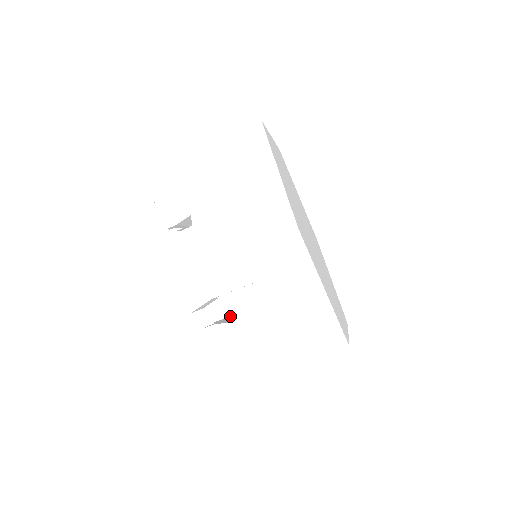
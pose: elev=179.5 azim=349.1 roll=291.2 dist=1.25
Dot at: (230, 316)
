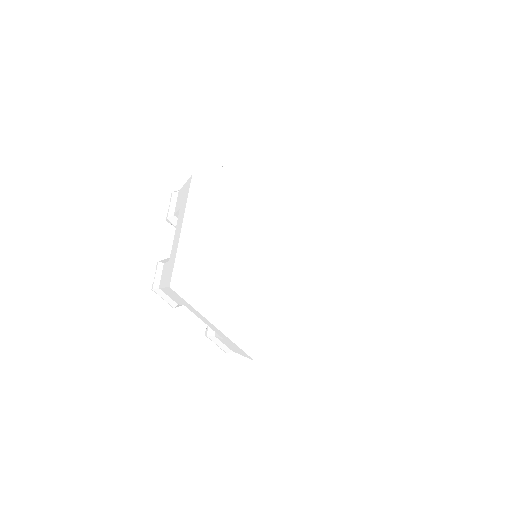
Dot at: occluded
